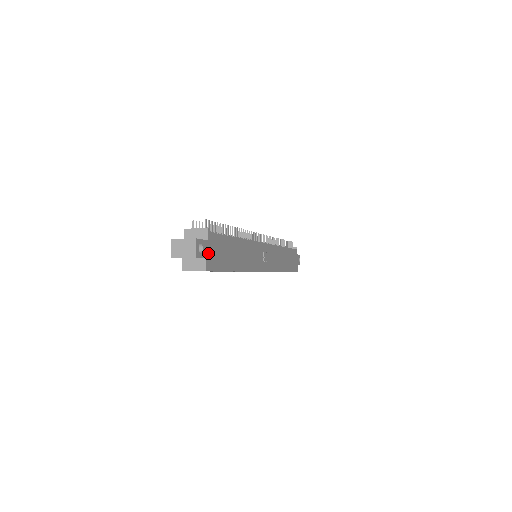
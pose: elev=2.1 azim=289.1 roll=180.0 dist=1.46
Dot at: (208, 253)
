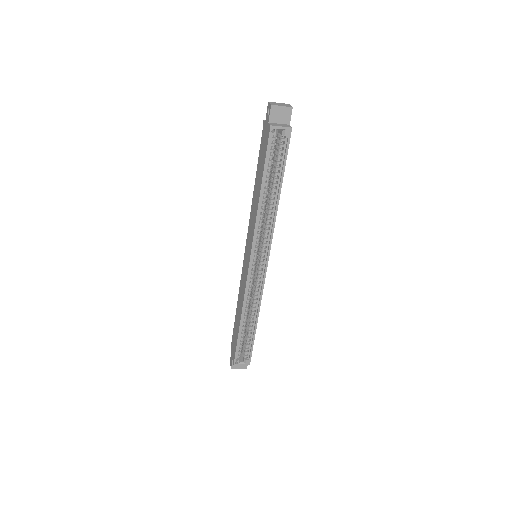
Dot at: occluded
